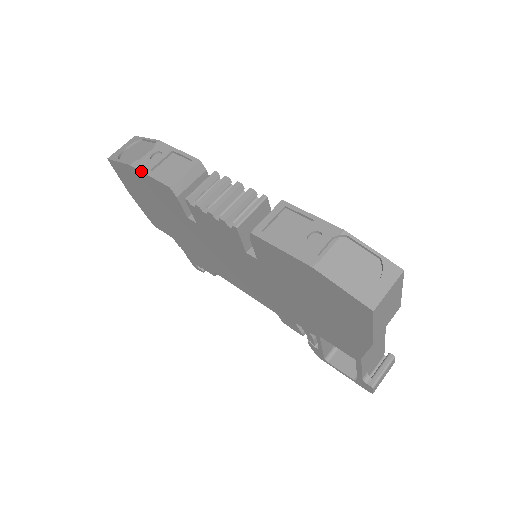
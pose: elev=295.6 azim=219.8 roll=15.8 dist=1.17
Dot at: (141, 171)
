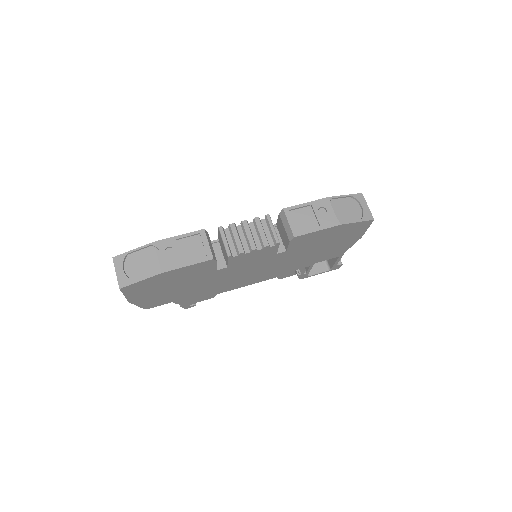
Dot at: (177, 269)
